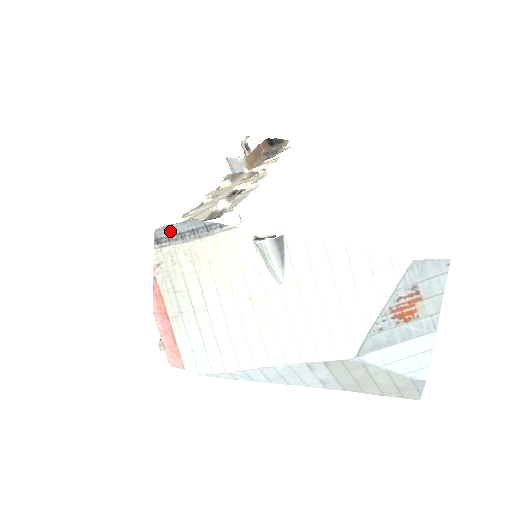
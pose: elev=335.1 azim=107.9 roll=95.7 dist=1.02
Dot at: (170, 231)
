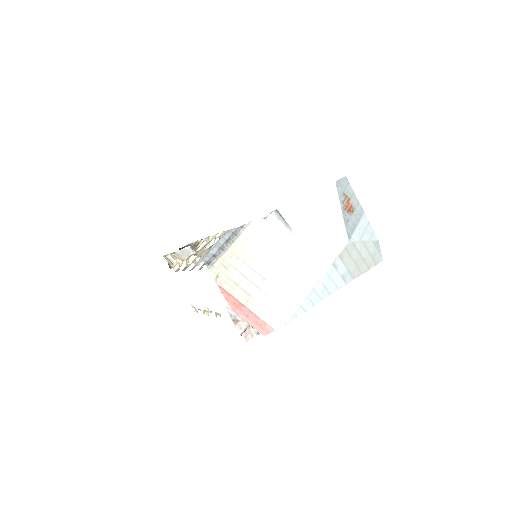
Dot at: (213, 251)
